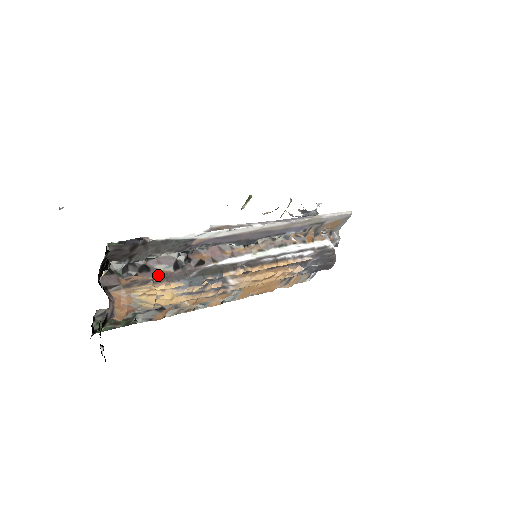
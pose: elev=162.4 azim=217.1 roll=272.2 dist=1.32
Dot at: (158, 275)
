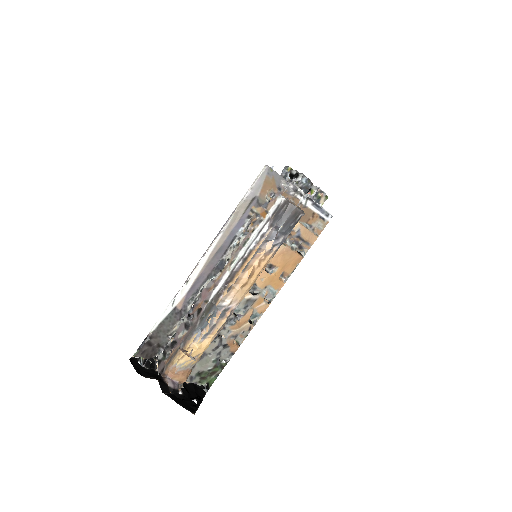
Dot at: (181, 341)
